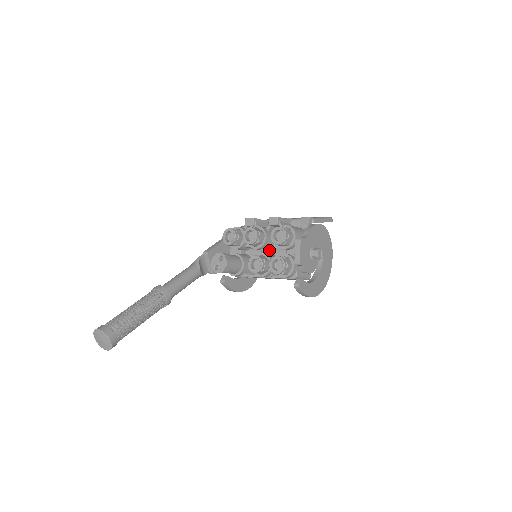
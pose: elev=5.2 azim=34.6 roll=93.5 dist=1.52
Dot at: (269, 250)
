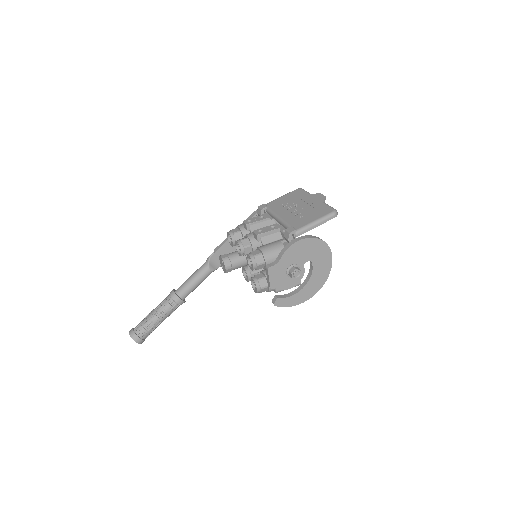
Dot at: occluded
